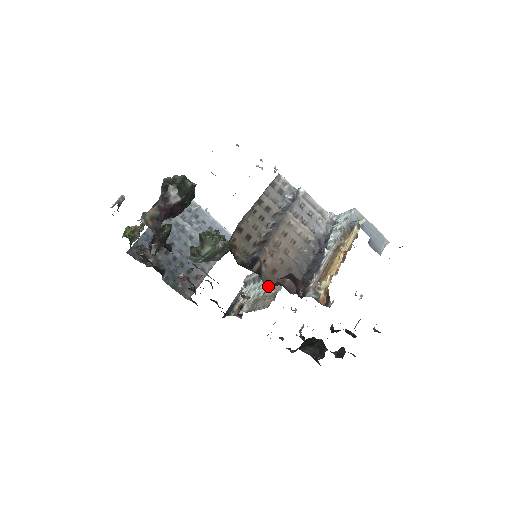
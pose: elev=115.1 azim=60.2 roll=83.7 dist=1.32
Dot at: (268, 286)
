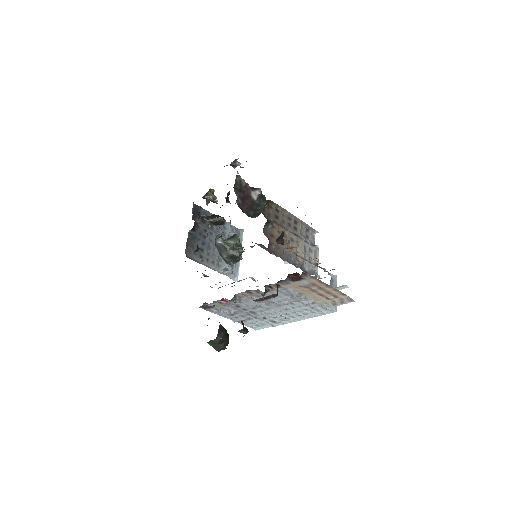
Dot at: (263, 232)
